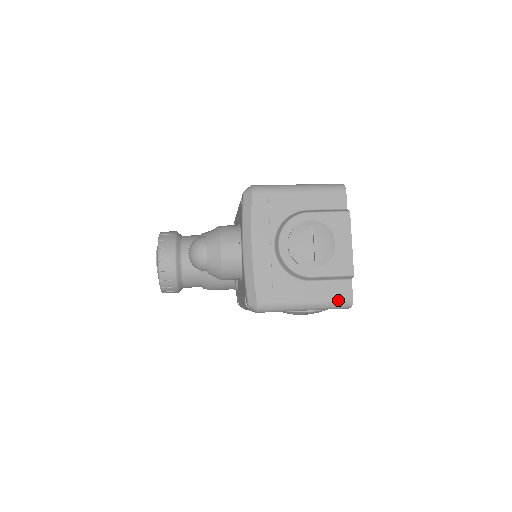
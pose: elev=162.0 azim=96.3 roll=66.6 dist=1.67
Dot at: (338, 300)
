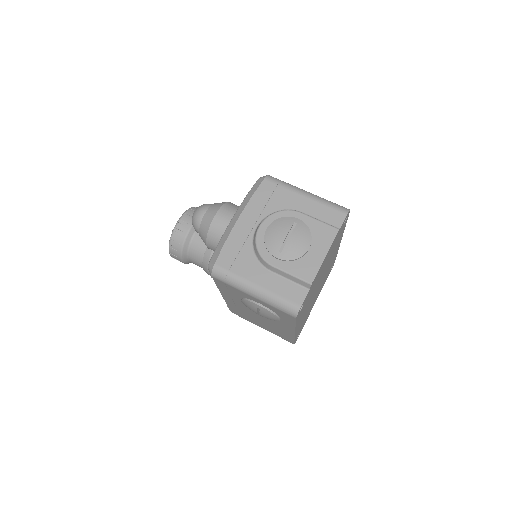
Dot at: (286, 301)
